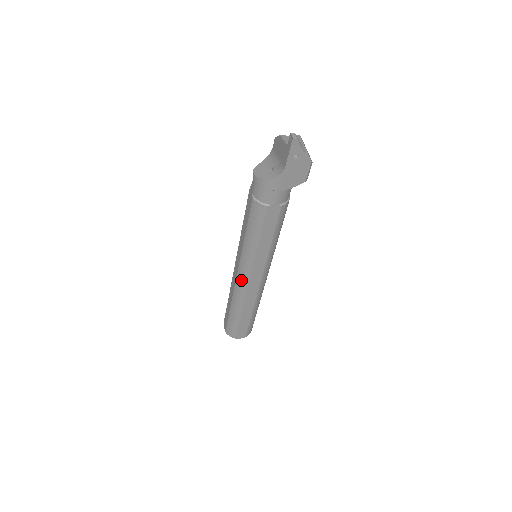
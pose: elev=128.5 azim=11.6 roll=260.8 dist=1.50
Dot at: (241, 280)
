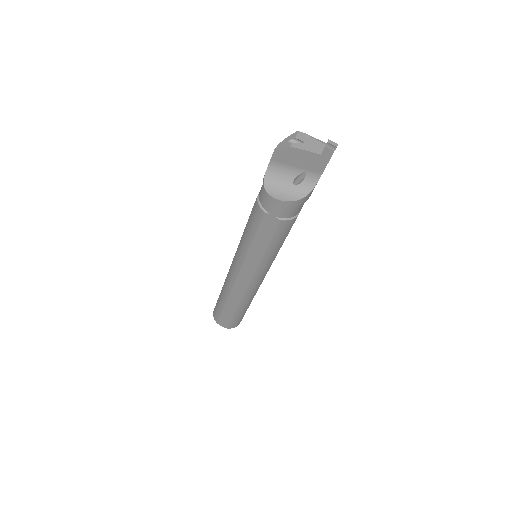
Dot at: (255, 285)
